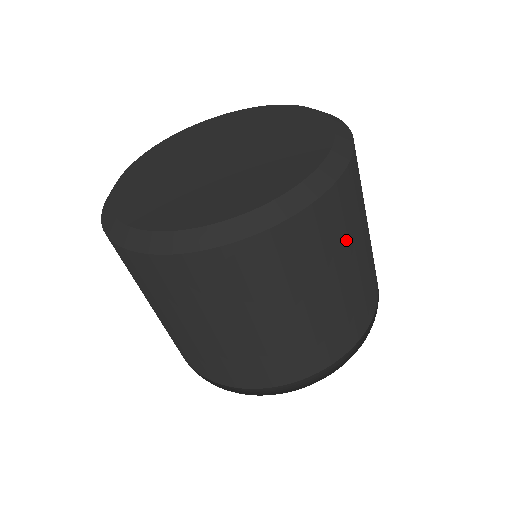
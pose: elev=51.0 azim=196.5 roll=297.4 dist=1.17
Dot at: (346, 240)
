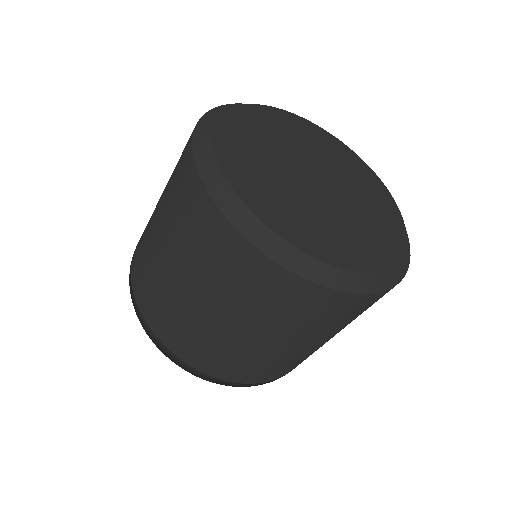
Dot at: occluded
